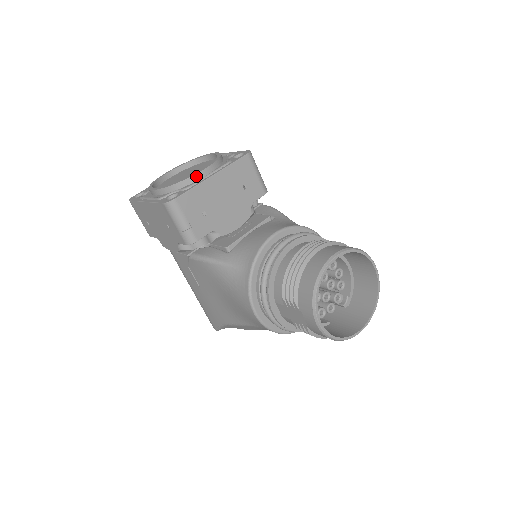
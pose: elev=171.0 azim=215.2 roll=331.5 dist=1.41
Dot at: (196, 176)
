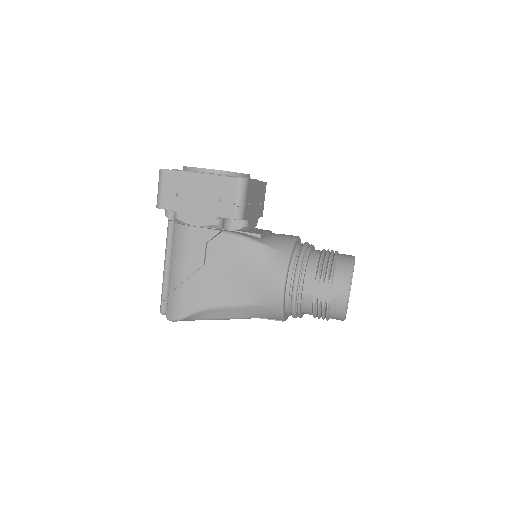
Dot at: (245, 175)
